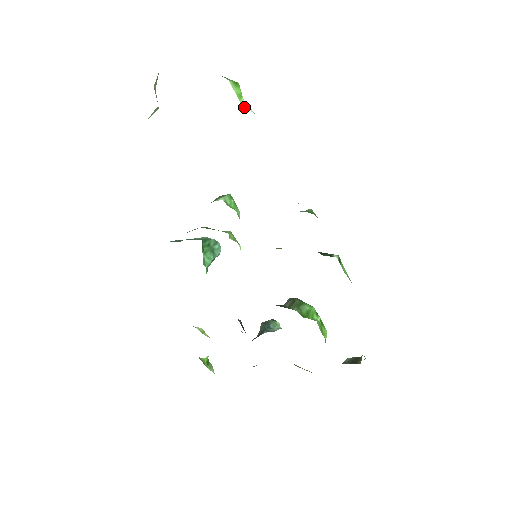
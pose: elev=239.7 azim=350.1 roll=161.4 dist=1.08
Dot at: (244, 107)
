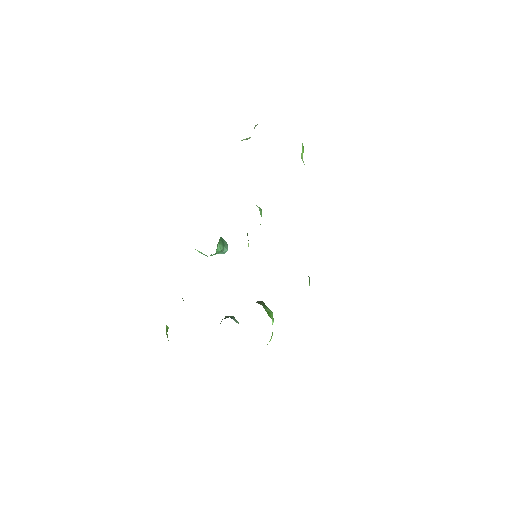
Dot at: (302, 160)
